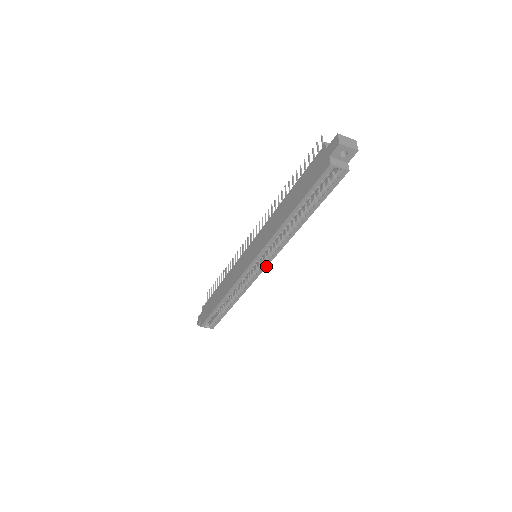
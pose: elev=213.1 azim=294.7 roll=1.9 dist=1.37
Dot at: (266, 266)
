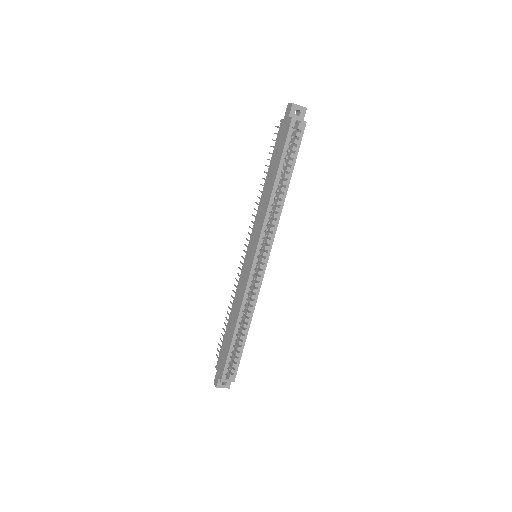
Dot at: (268, 256)
